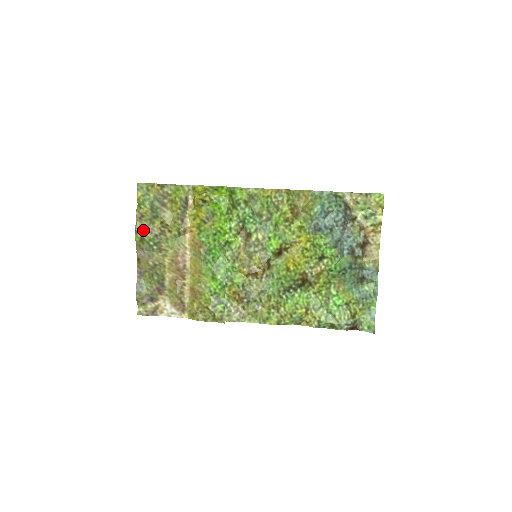
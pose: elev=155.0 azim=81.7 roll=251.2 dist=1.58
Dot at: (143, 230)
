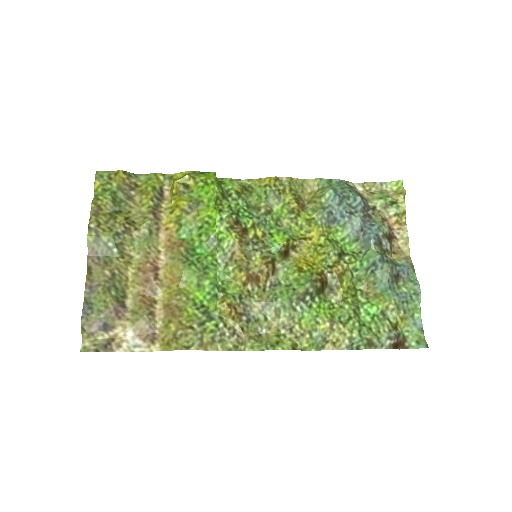
Dot at: (100, 226)
